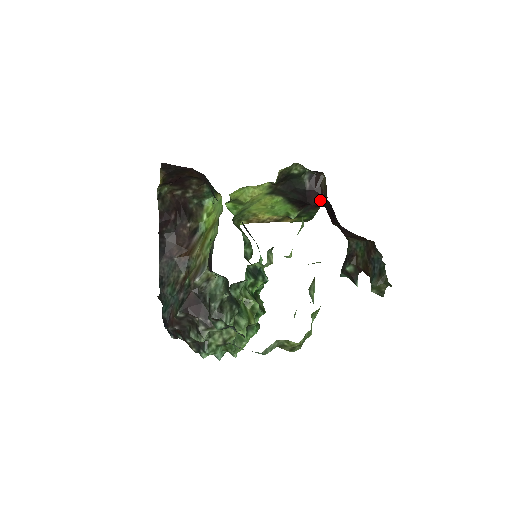
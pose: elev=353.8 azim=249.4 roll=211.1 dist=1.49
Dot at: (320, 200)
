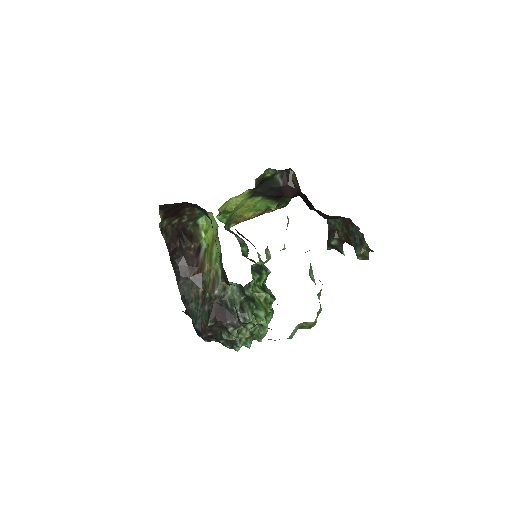
Dot at: (295, 192)
